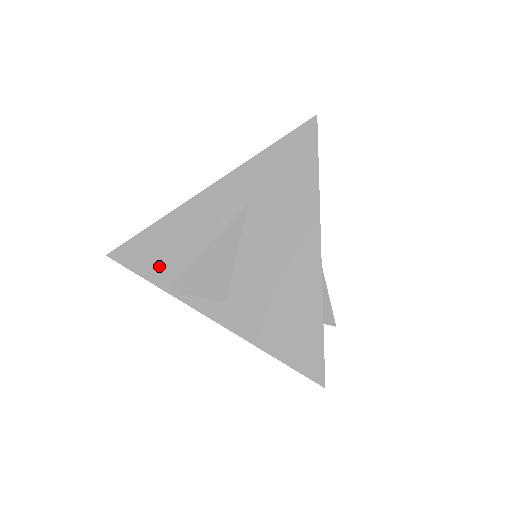
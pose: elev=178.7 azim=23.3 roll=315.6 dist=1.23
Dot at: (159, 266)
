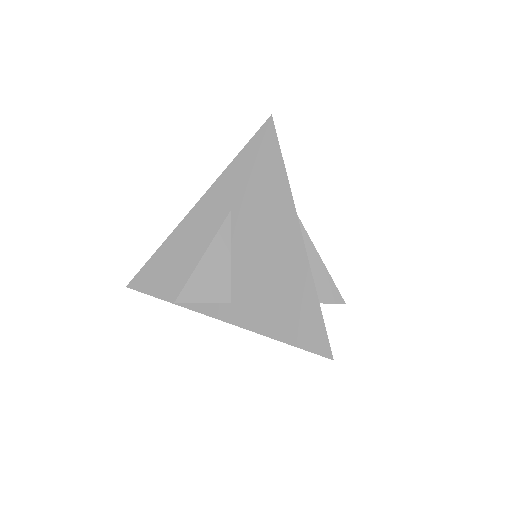
Dot at: (170, 285)
